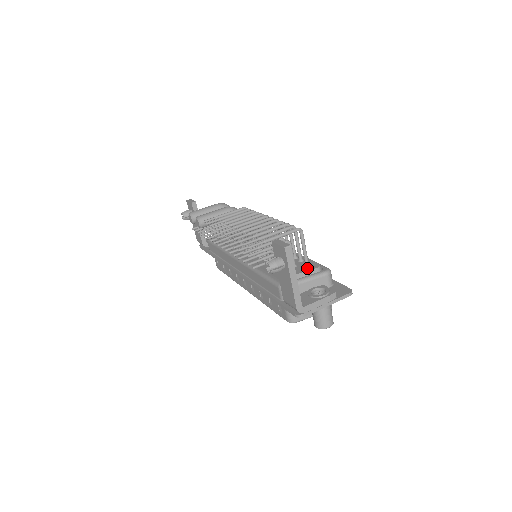
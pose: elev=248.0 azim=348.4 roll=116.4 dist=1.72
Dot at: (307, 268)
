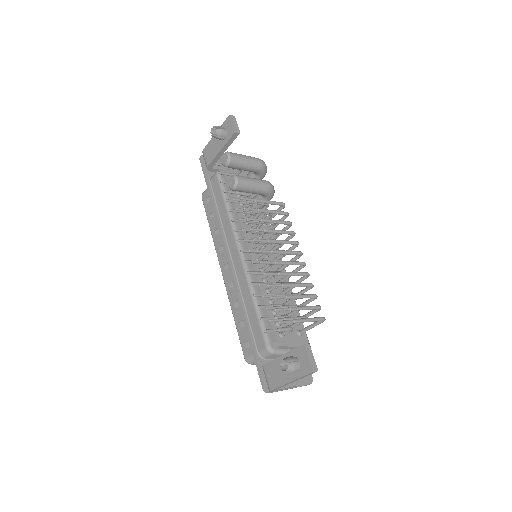
Dot at: (298, 342)
